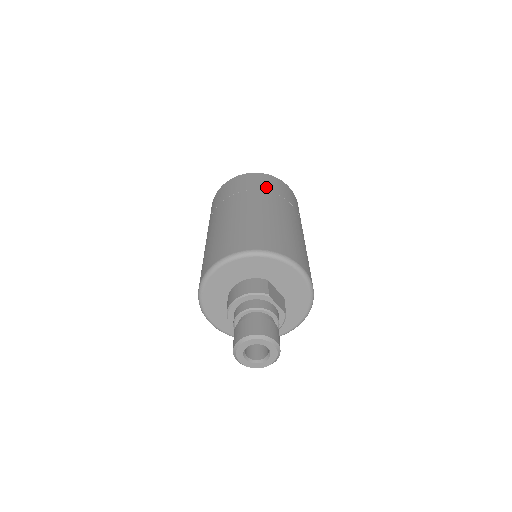
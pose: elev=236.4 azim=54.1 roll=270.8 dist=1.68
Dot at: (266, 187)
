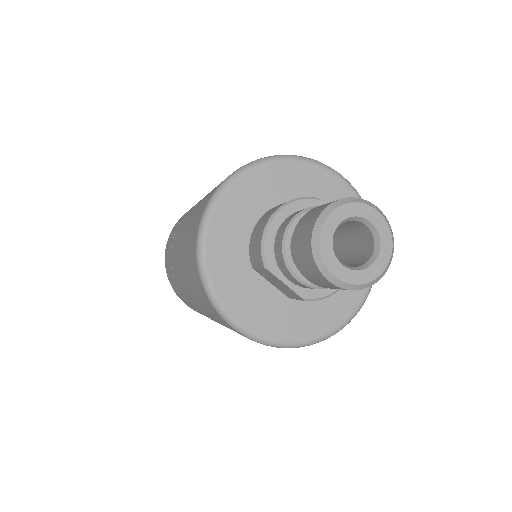
Dot at: occluded
